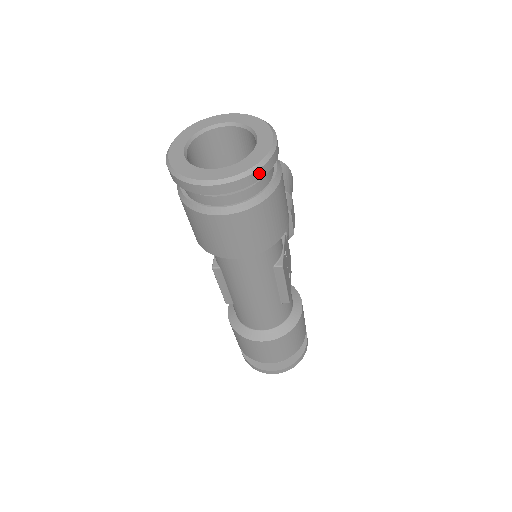
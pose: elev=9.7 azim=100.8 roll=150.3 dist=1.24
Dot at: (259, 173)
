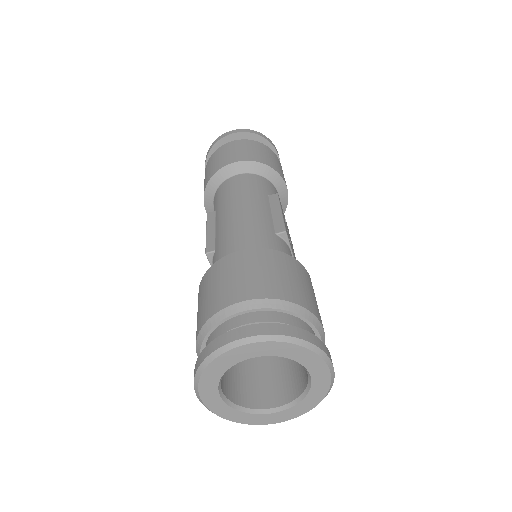
Dot at: (262, 135)
